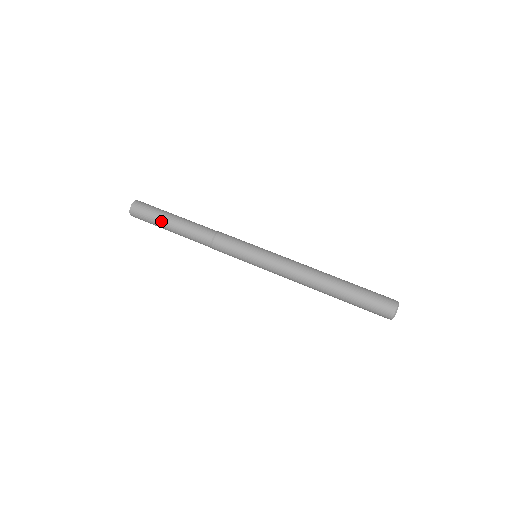
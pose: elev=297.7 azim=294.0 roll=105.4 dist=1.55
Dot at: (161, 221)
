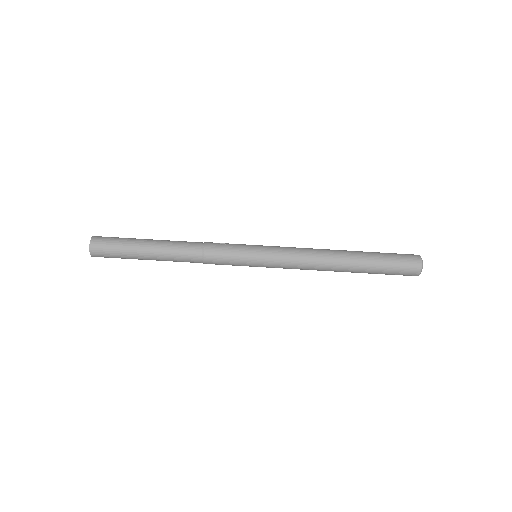
Dot at: occluded
